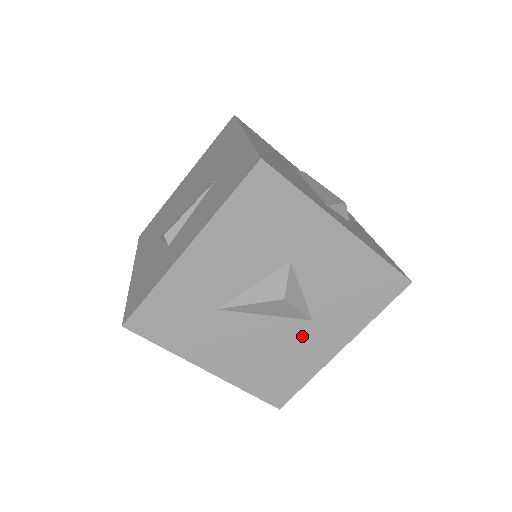
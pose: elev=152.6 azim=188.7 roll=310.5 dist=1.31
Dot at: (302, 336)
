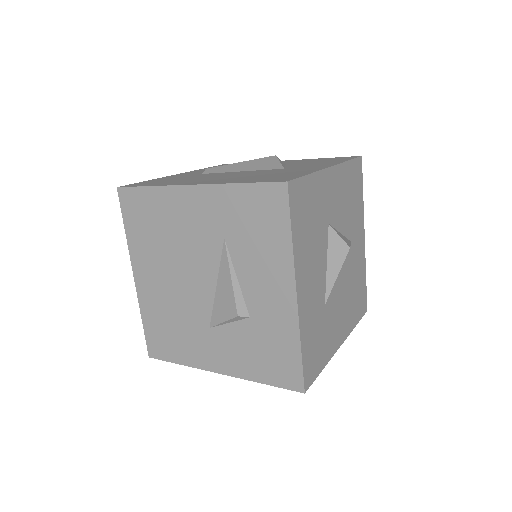
Dot at: (352, 257)
